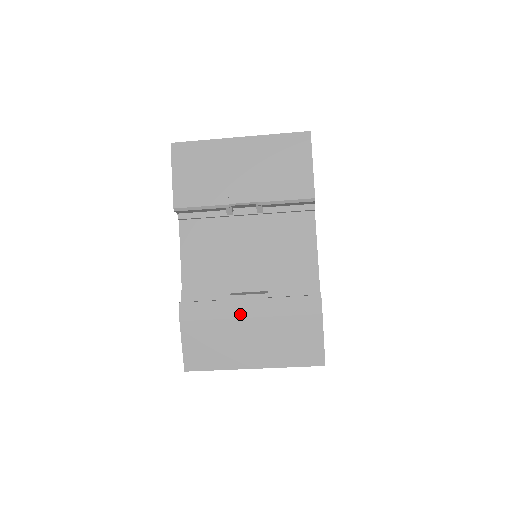
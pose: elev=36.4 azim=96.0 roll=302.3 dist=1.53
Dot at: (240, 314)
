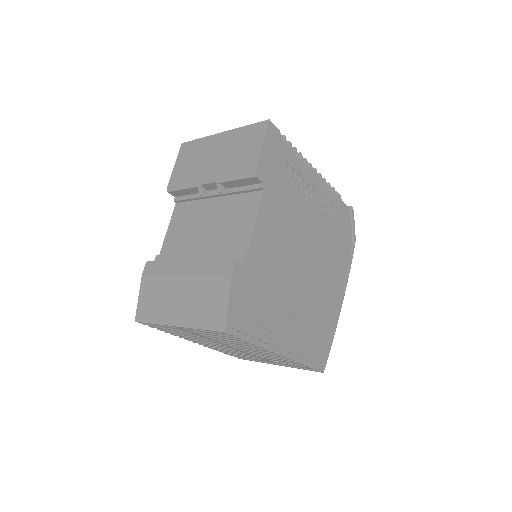
Dot at: (177, 273)
